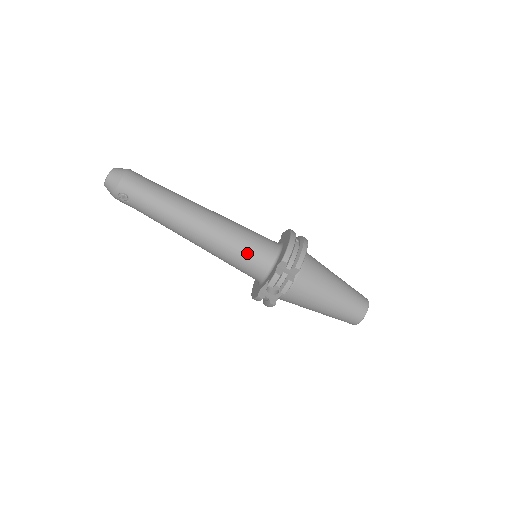
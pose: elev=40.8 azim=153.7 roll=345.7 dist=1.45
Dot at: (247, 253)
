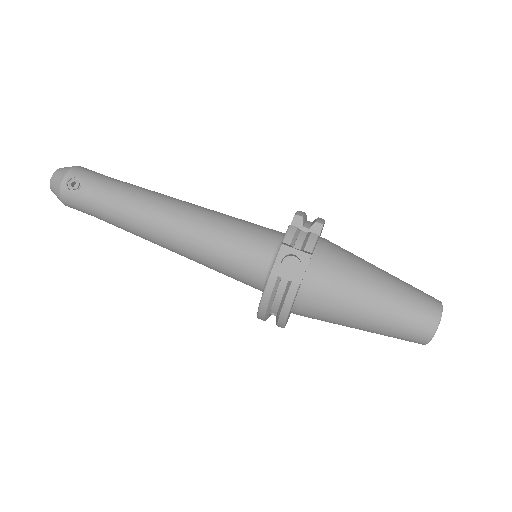
Dot at: (244, 229)
